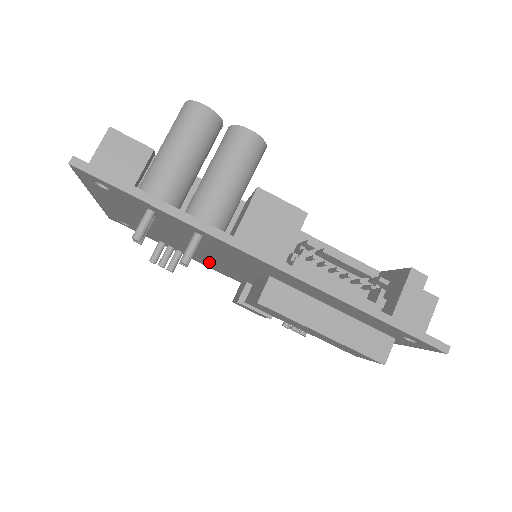
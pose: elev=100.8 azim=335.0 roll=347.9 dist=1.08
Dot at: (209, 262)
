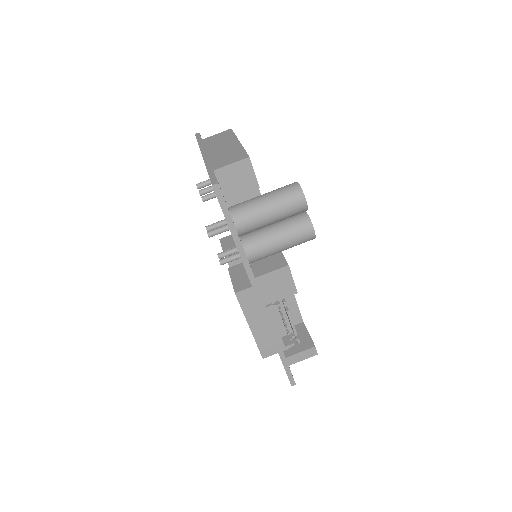
Dot at: occluded
